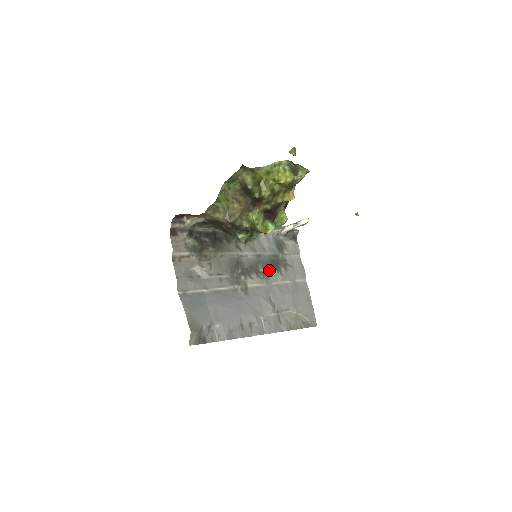
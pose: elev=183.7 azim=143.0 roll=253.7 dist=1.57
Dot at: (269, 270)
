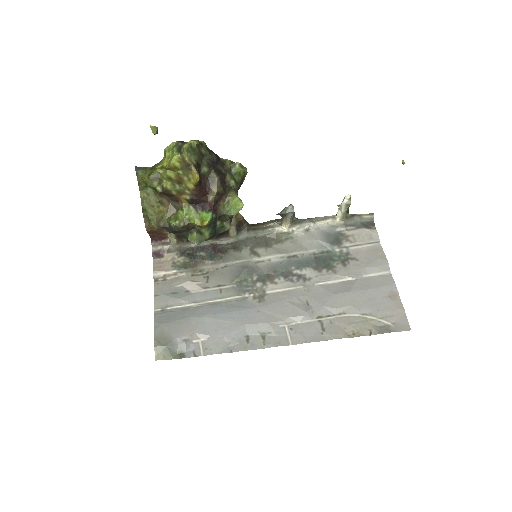
Dot at: (310, 270)
